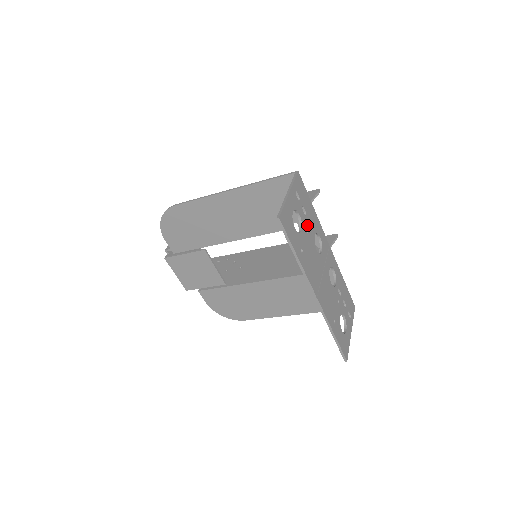
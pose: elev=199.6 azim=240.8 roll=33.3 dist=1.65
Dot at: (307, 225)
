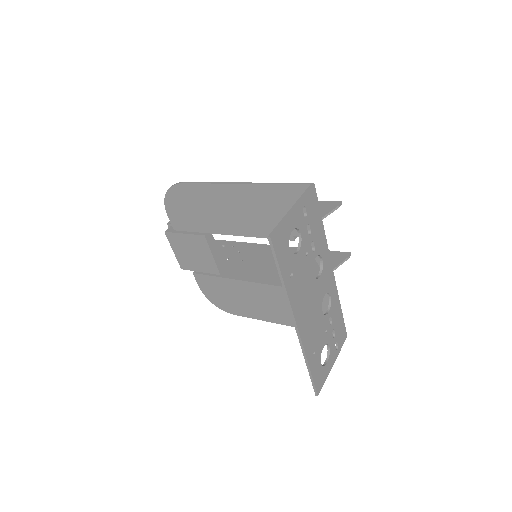
Dot at: (308, 246)
